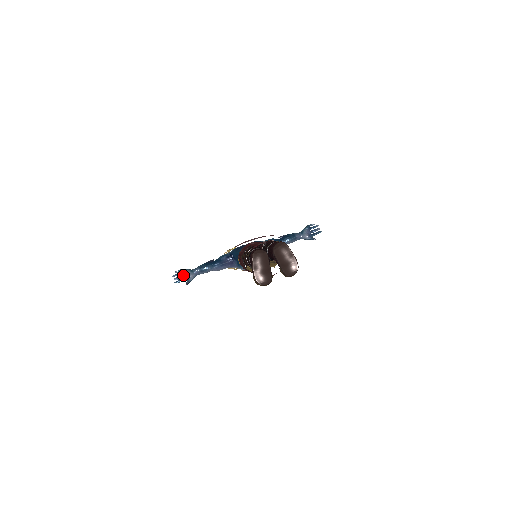
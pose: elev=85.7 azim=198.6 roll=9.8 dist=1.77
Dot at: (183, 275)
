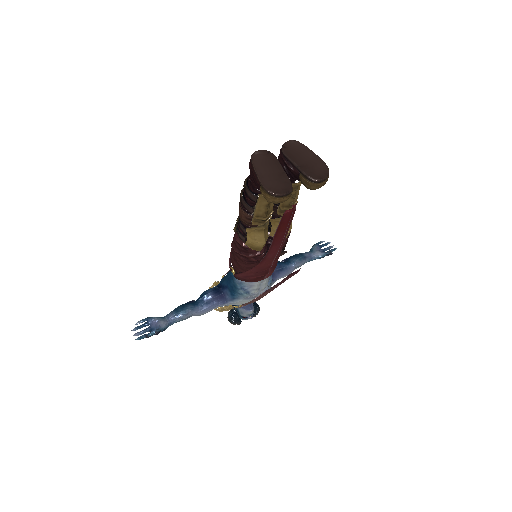
Dot at: (149, 326)
